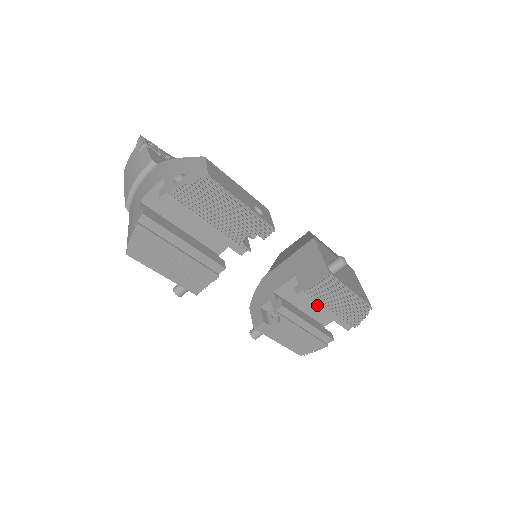
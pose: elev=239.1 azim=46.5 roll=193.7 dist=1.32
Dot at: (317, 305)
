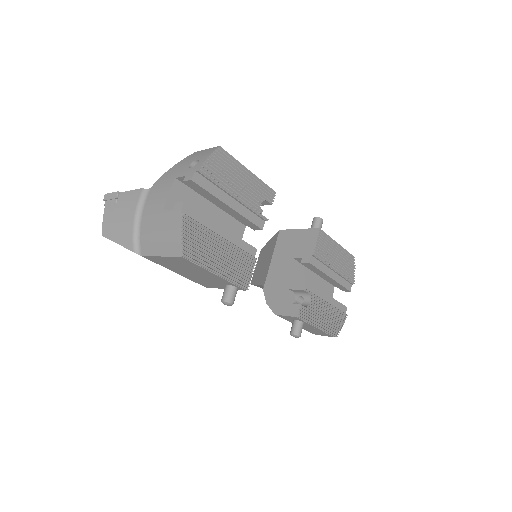
Dot at: (324, 270)
